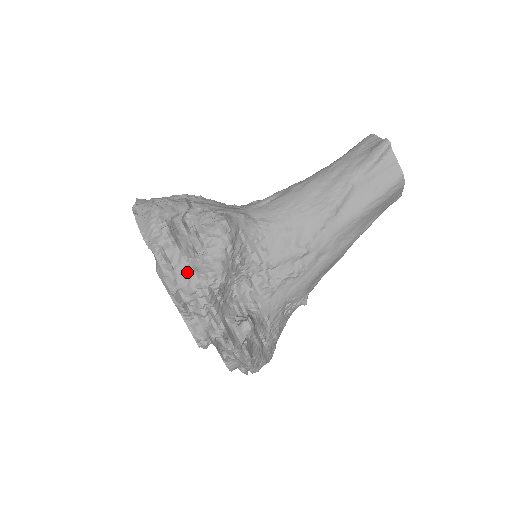
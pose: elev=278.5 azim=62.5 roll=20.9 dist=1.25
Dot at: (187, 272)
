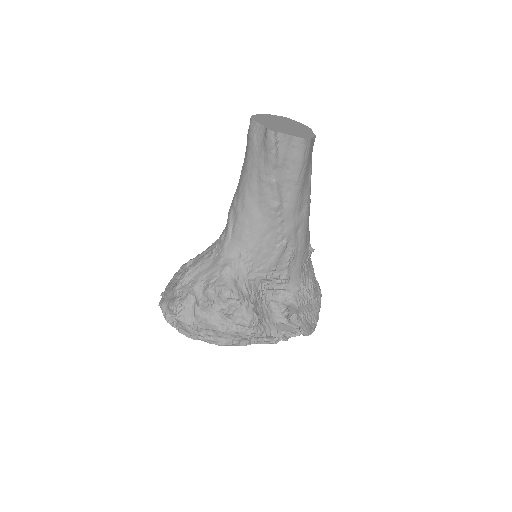
Dot at: (234, 335)
